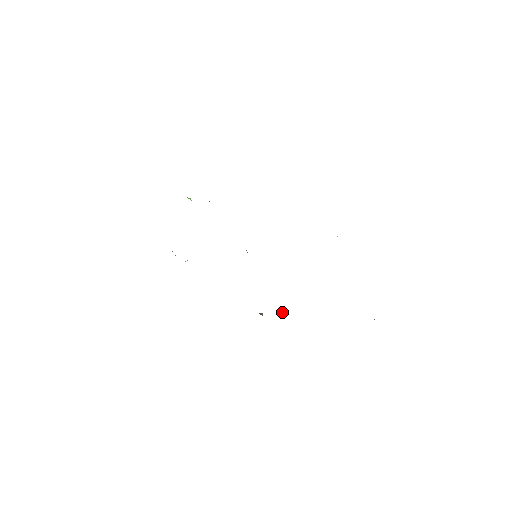
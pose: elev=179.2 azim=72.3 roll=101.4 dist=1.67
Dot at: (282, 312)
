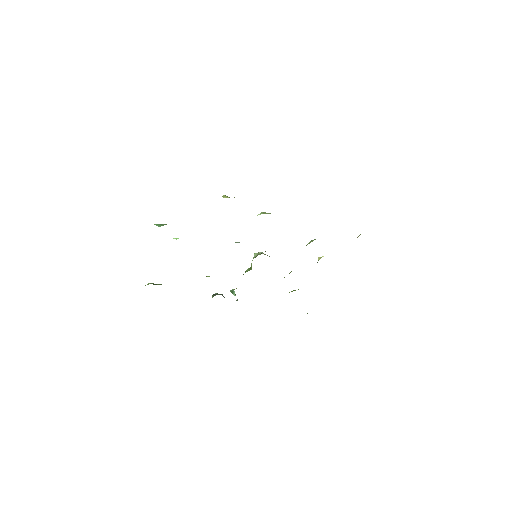
Dot at: occluded
